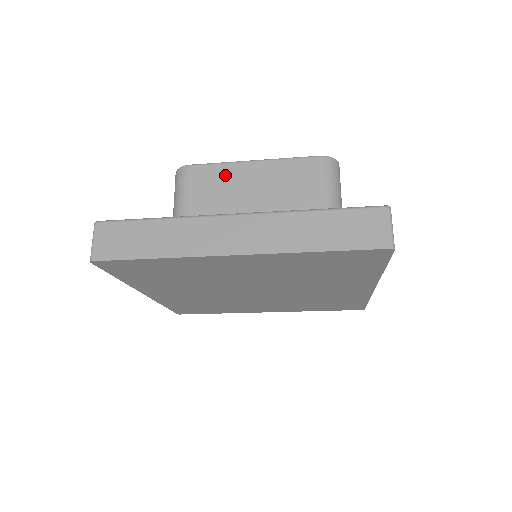
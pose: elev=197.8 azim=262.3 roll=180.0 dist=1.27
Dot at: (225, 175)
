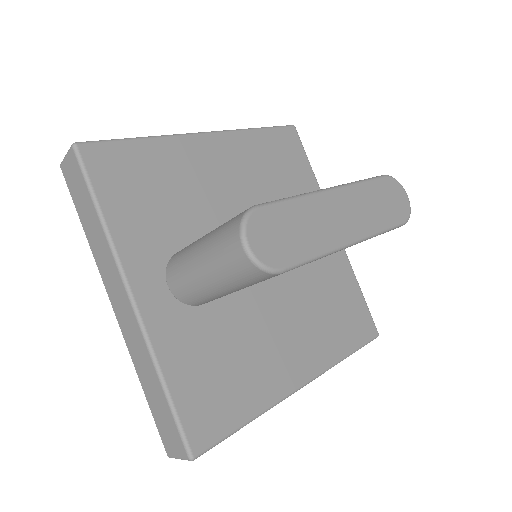
Dot at: occluded
